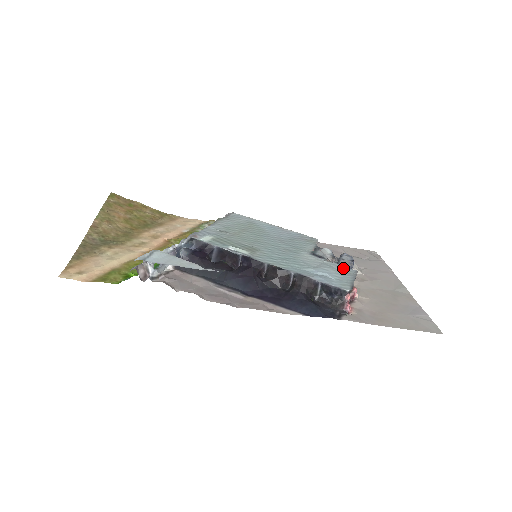
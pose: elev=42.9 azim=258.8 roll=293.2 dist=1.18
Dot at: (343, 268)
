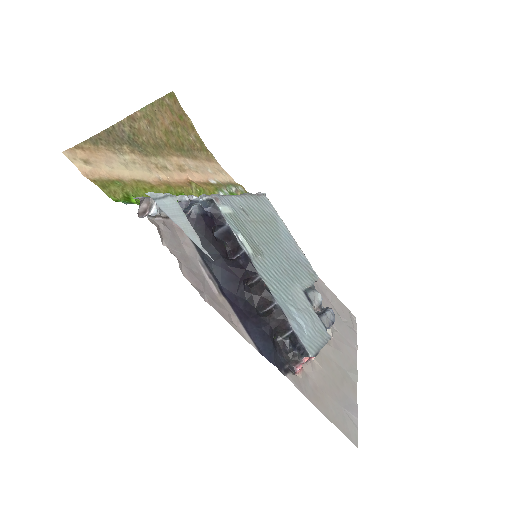
Dot at: (321, 326)
